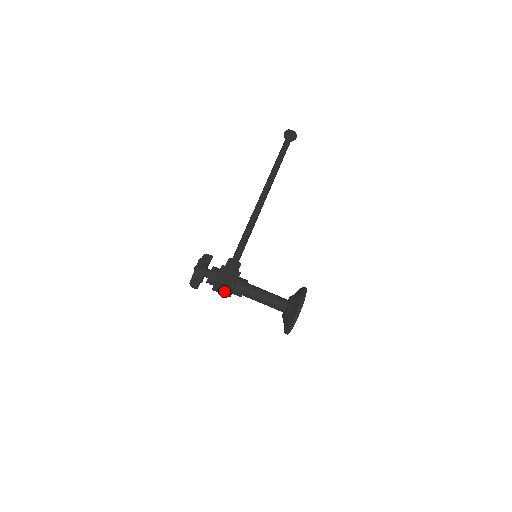
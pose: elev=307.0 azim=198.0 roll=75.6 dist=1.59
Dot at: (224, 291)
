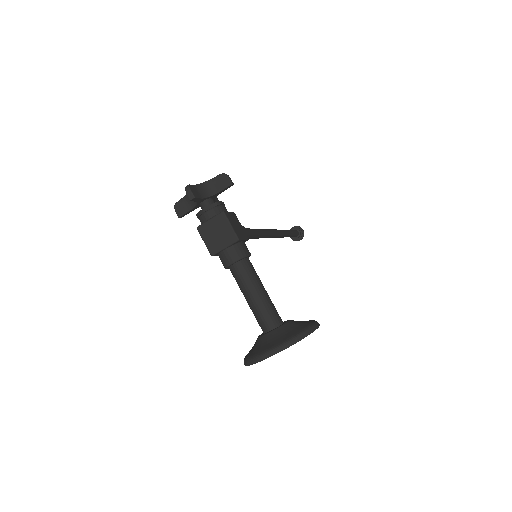
Dot at: (215, 238)
